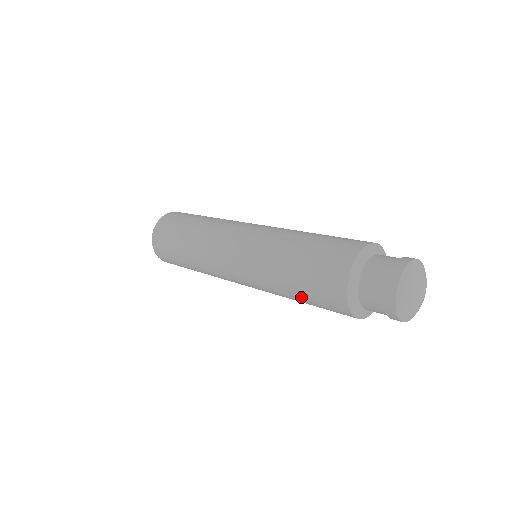
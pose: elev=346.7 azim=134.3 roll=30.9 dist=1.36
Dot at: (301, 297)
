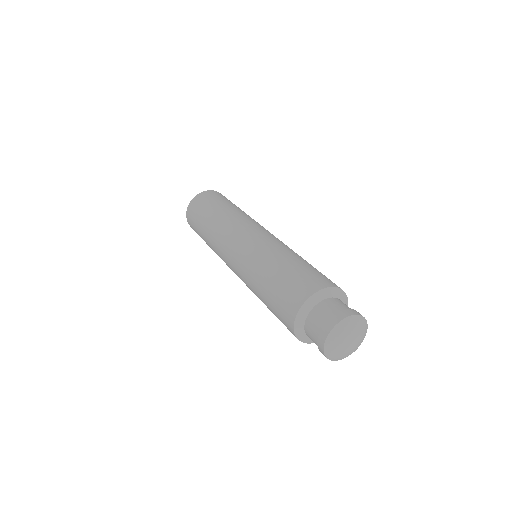
Dot at: occluded
